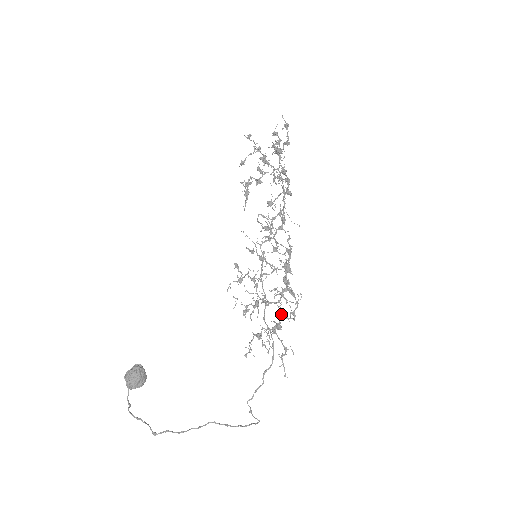
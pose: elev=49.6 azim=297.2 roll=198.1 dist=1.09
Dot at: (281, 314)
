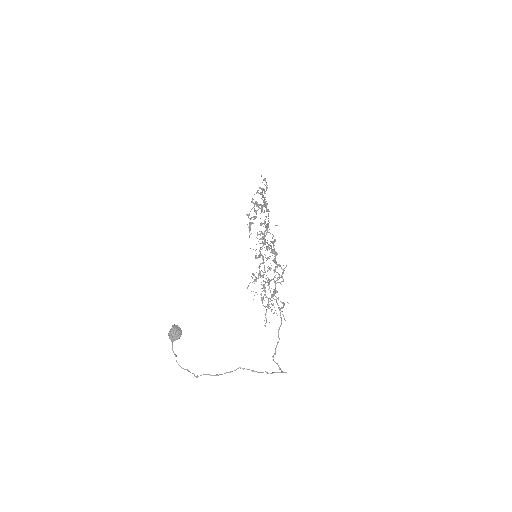
Dot at: occluded
